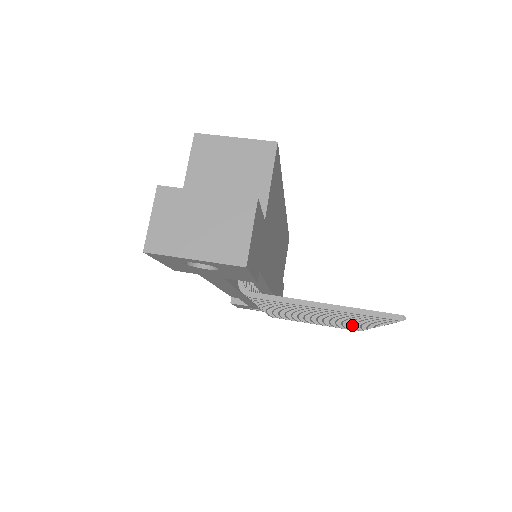
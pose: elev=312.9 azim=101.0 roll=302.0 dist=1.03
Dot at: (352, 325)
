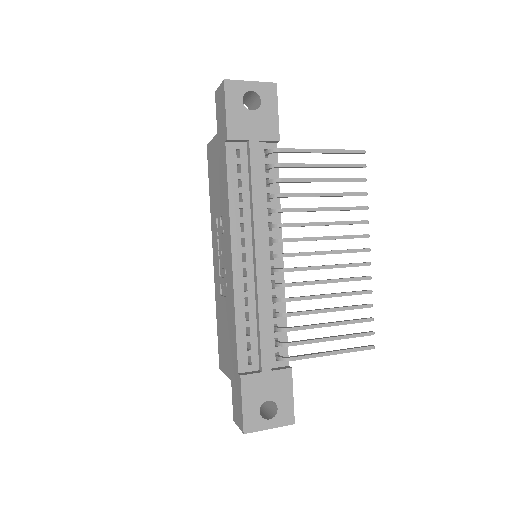
Dot at: (357, 277)
